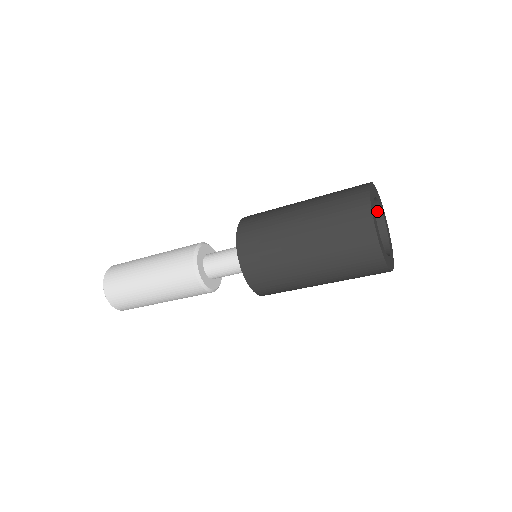
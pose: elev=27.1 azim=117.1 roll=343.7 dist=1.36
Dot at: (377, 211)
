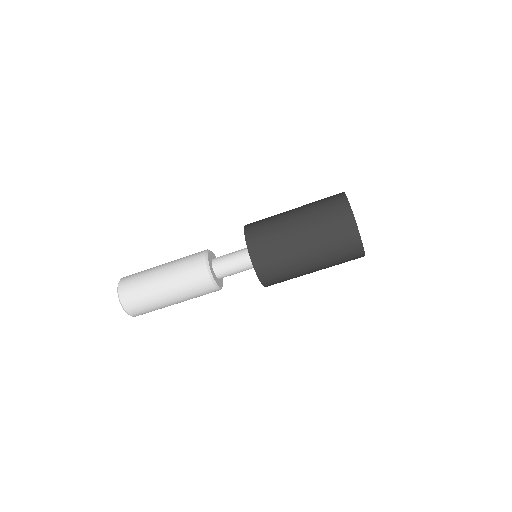
Dot at: occluded
